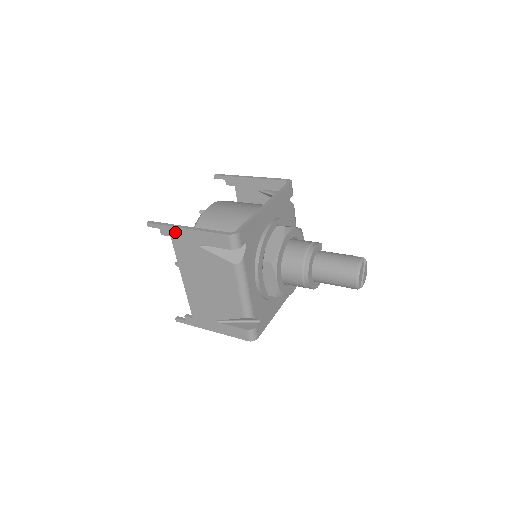
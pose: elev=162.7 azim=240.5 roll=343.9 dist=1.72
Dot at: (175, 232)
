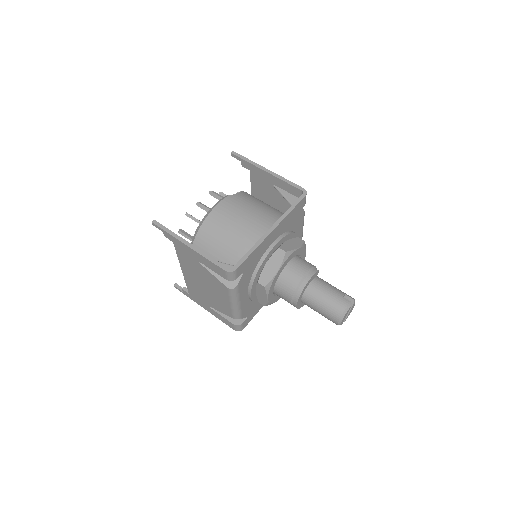
Dot at: (177, 242)
